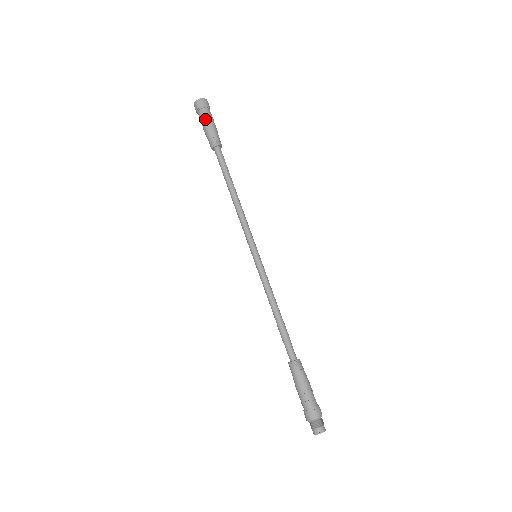
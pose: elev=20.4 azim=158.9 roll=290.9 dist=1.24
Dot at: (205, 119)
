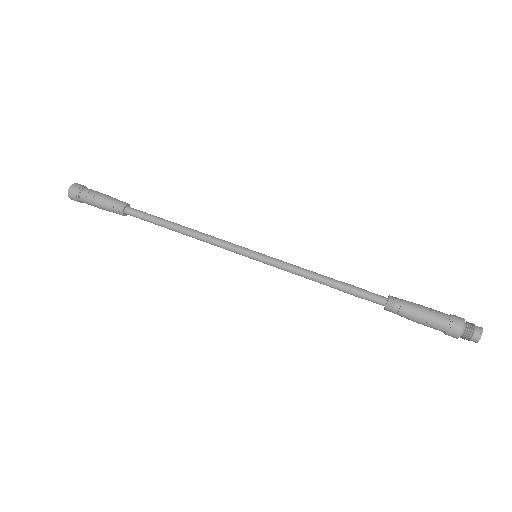
Dot at: (92, 205)
